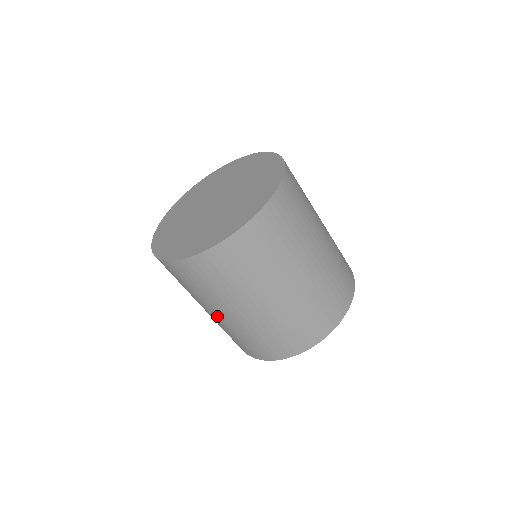
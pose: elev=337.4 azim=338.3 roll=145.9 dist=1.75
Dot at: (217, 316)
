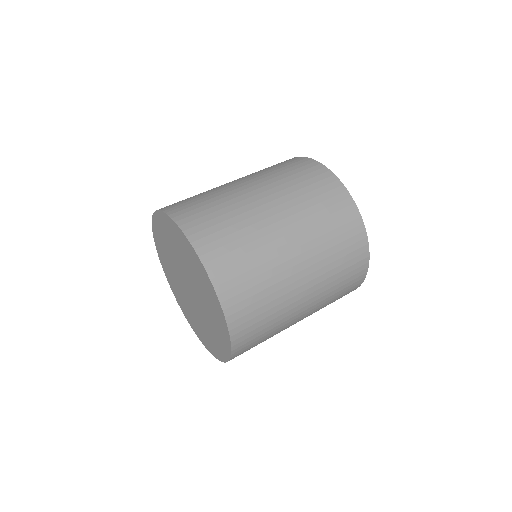
Dot at: occluded
